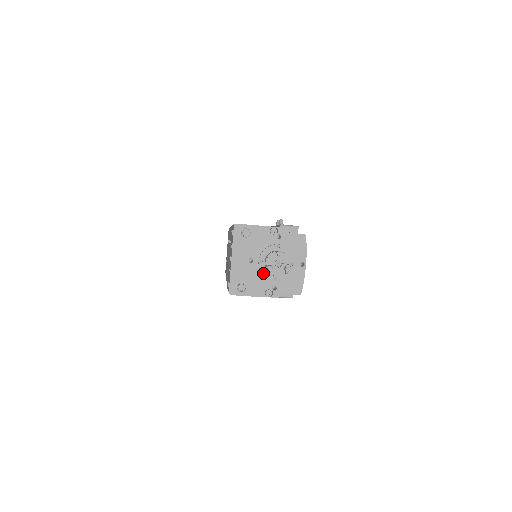
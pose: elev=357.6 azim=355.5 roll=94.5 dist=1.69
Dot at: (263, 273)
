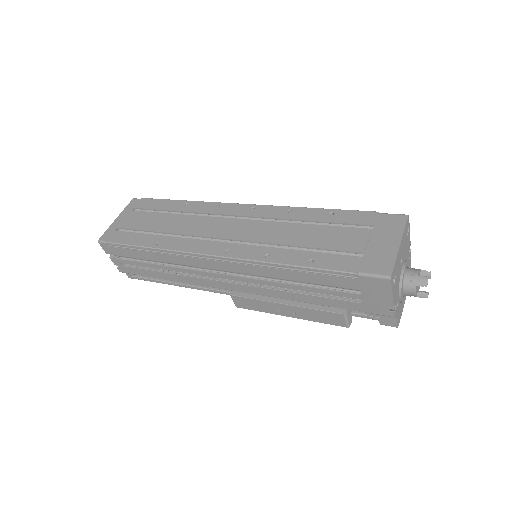
Dot at: (402, 281)
